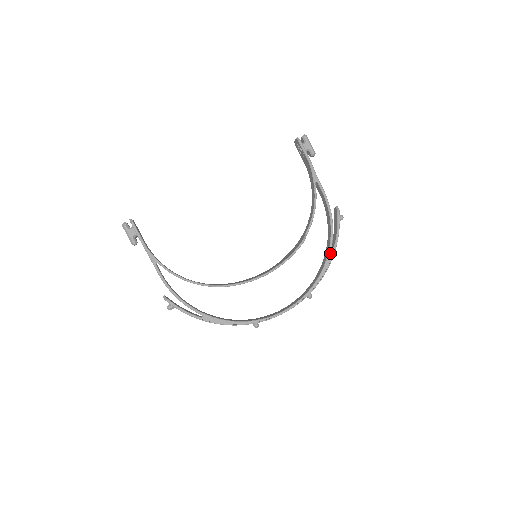
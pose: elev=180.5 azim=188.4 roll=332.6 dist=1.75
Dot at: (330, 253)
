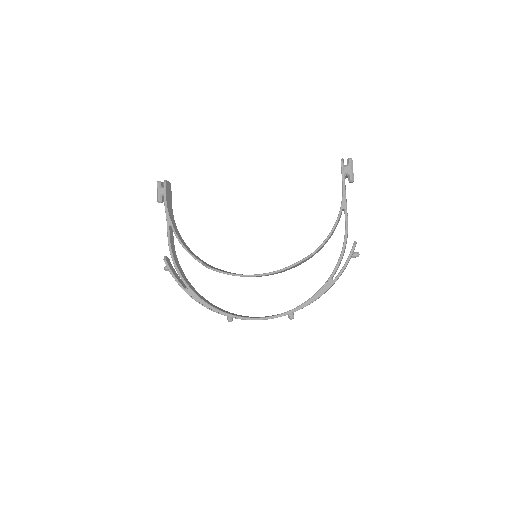
Dot at: (327, 284)
